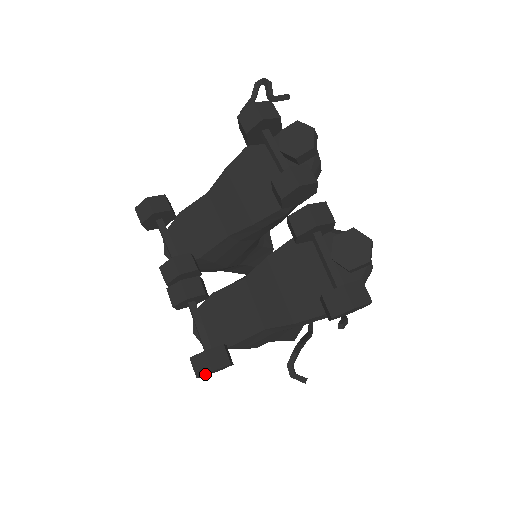
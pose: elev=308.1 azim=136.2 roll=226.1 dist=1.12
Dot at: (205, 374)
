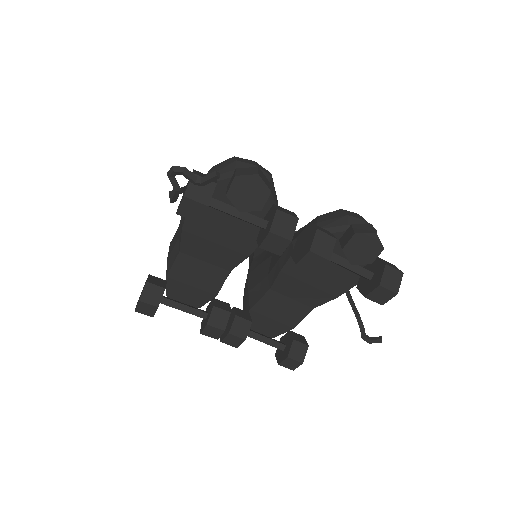
Dot at: (297, 365)
